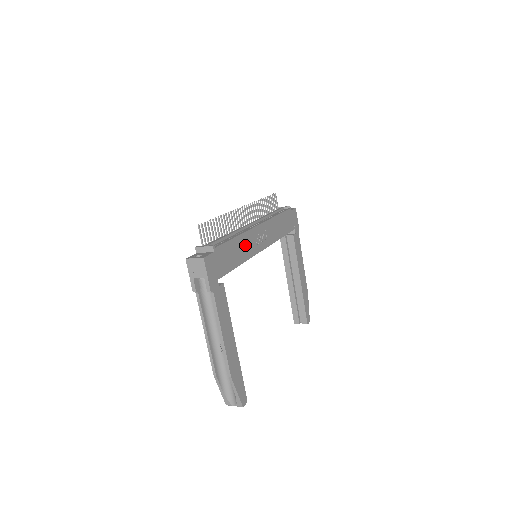
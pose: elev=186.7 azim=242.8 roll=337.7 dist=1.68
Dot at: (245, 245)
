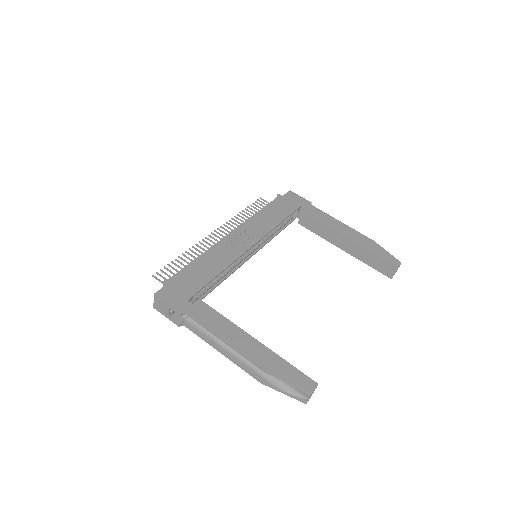
Dot at: (218, 256)
